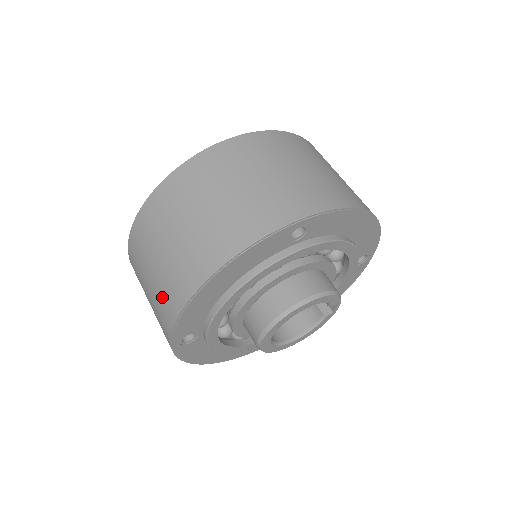
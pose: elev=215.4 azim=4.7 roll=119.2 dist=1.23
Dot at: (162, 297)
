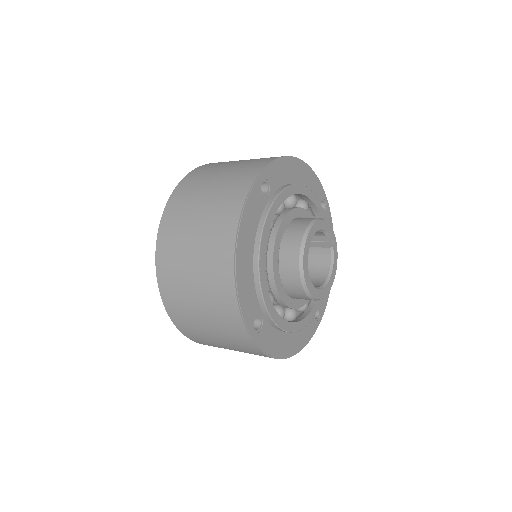
Dot at: (216, 303)
